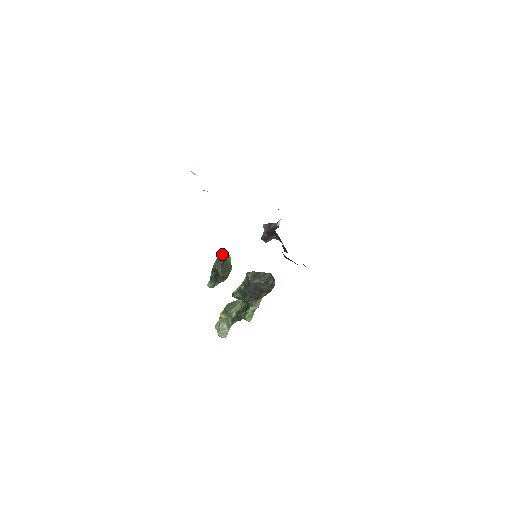
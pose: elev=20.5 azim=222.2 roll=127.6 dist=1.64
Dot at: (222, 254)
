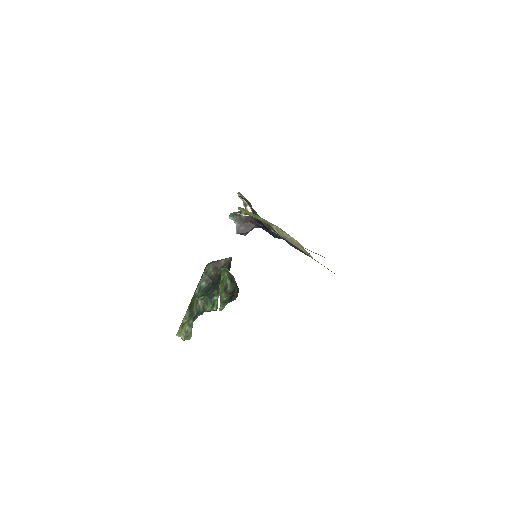
Dot at: (228, 272)
